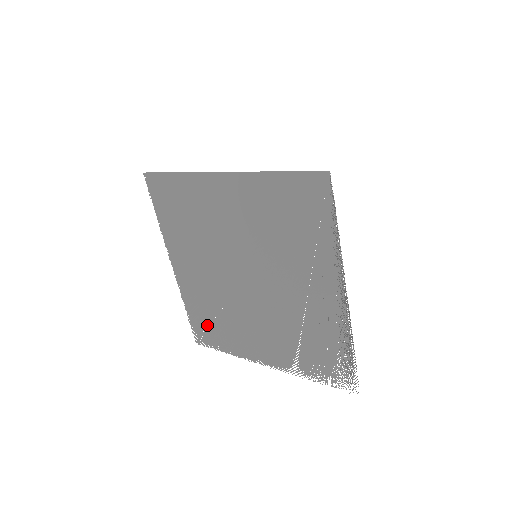
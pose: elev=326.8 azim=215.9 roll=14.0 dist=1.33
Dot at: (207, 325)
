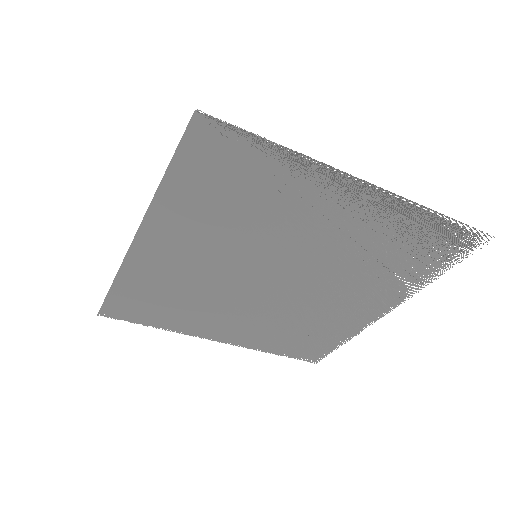
Dot at: (303, 344)
